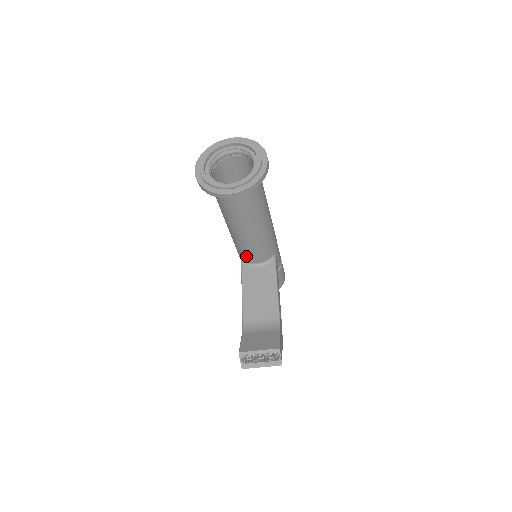
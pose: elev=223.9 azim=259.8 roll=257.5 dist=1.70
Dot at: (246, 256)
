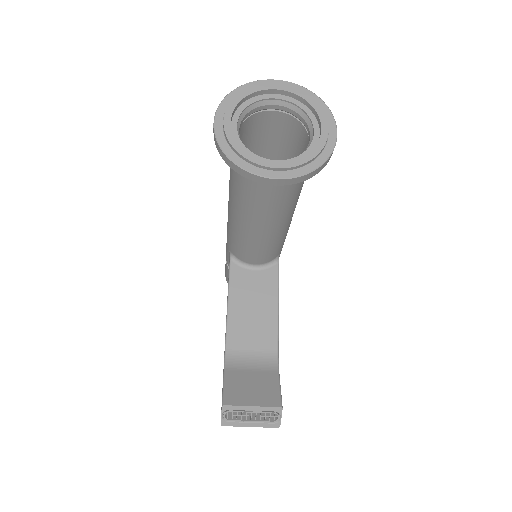
Dot at: (242, 254)
